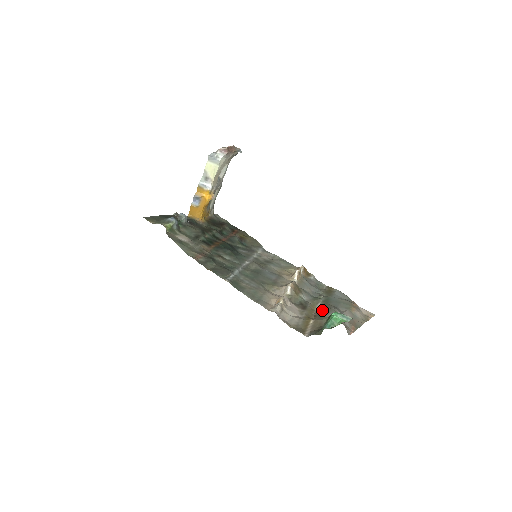
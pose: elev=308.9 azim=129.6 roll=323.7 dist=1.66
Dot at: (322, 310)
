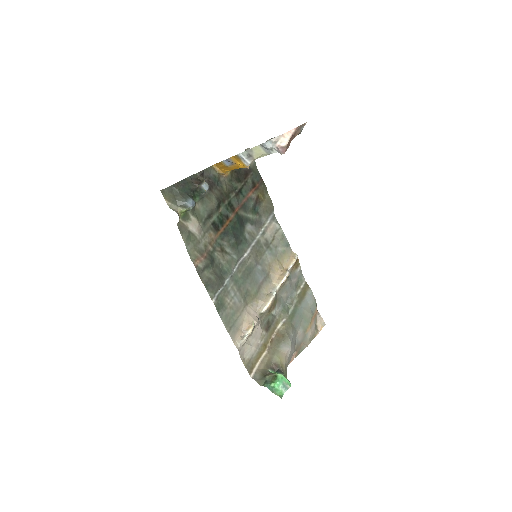
Dot at: (281, 332)
